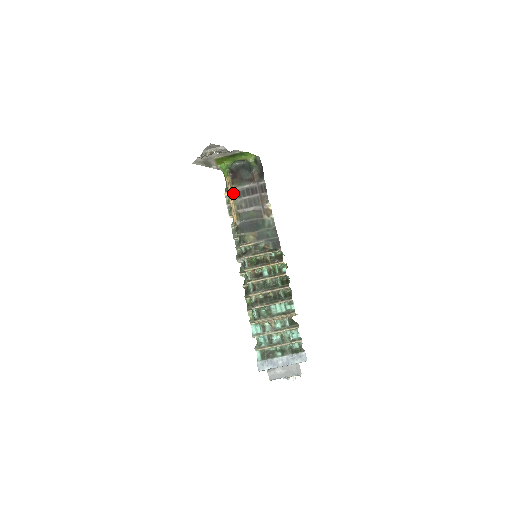
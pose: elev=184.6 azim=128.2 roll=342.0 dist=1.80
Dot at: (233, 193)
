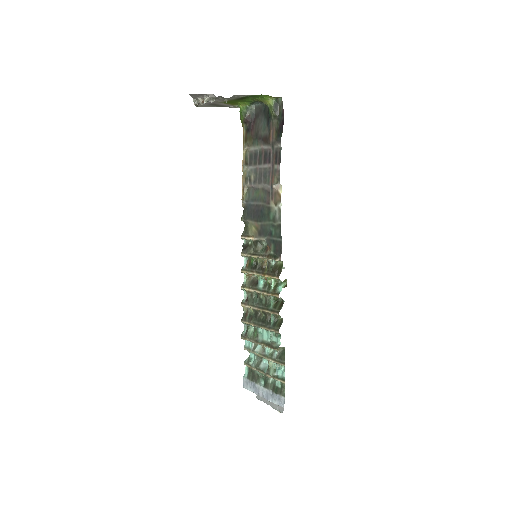
Dot at: (244, 156)
